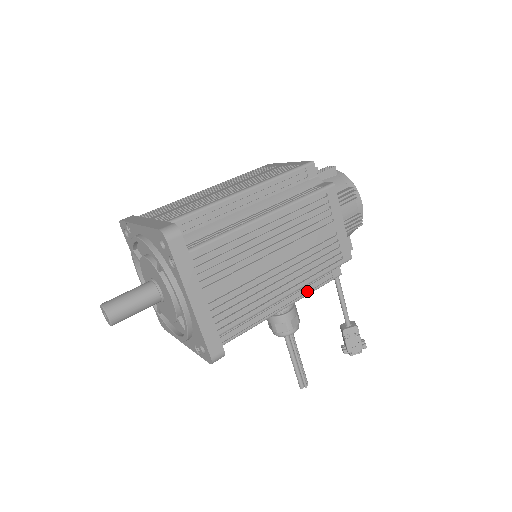
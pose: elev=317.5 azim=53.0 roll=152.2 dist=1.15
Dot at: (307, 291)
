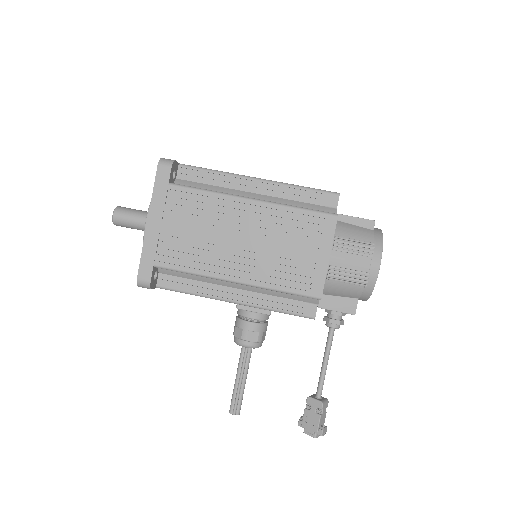
Dot at: (268, 305)
